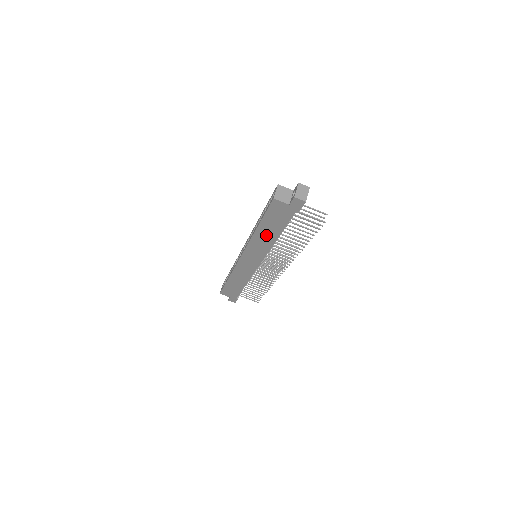
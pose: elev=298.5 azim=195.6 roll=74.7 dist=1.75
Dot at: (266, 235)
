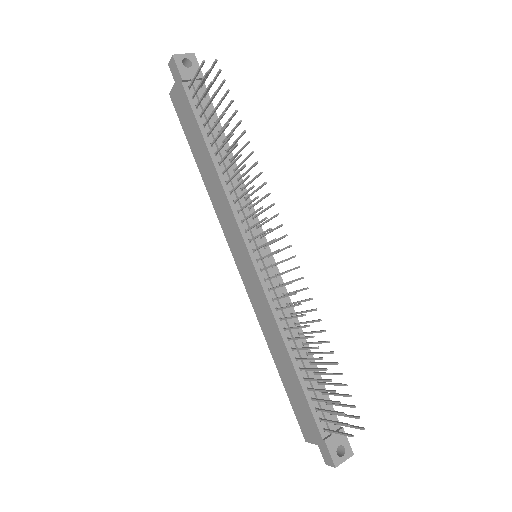
Dot at: (208, 171)
